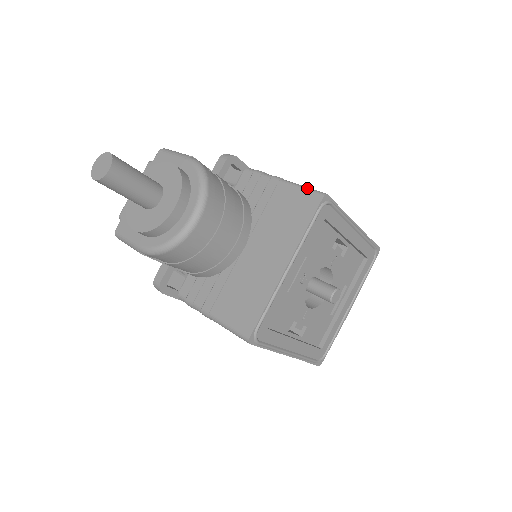
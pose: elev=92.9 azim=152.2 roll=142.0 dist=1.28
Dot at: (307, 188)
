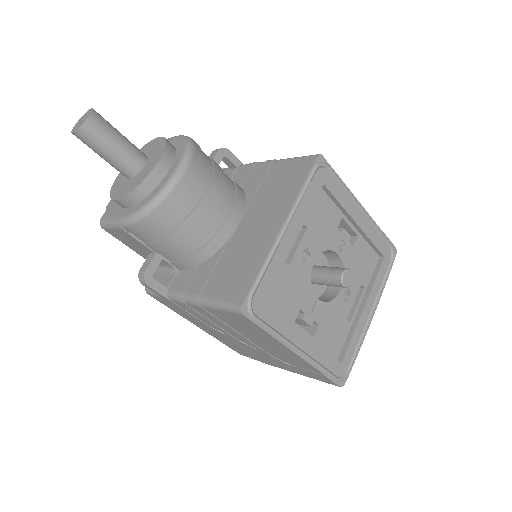
Dot at: occluded
